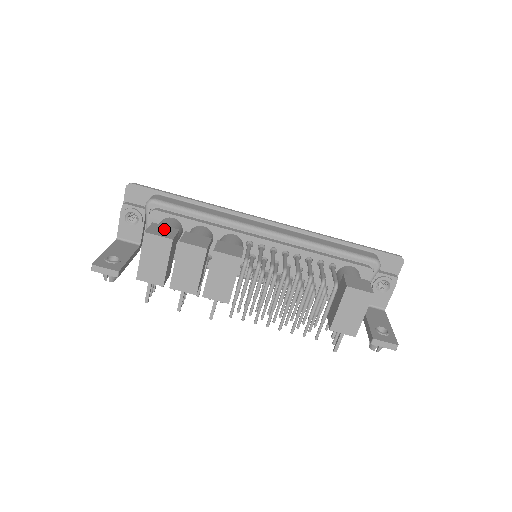
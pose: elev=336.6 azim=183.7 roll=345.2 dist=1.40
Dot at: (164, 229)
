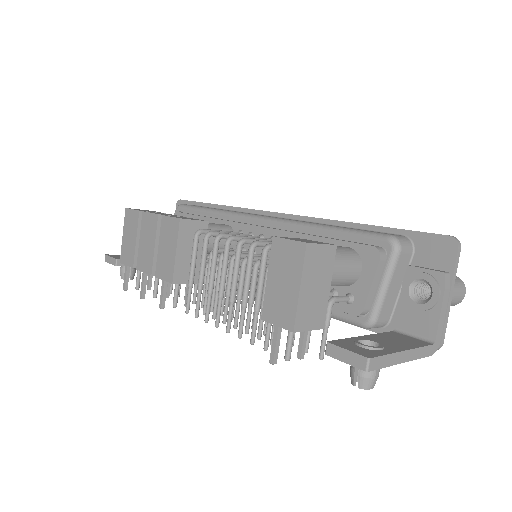
Dot at: occluded
